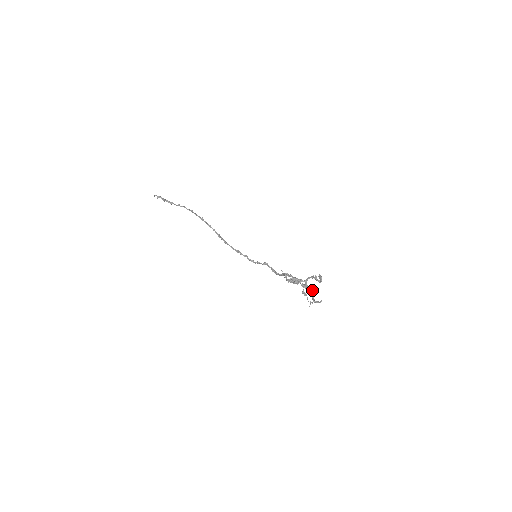
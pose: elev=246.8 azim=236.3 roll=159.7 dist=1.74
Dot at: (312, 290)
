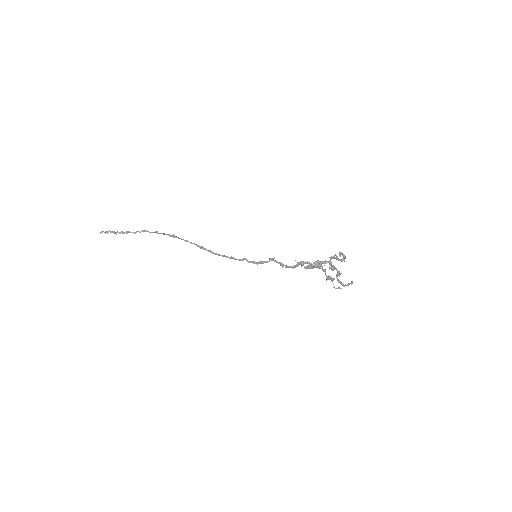
Dot at: (339, 271)
